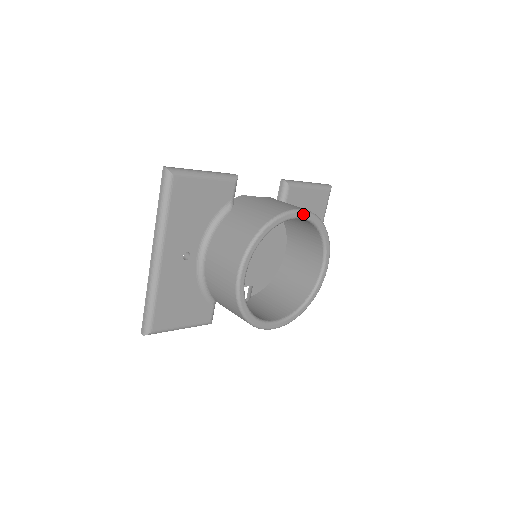
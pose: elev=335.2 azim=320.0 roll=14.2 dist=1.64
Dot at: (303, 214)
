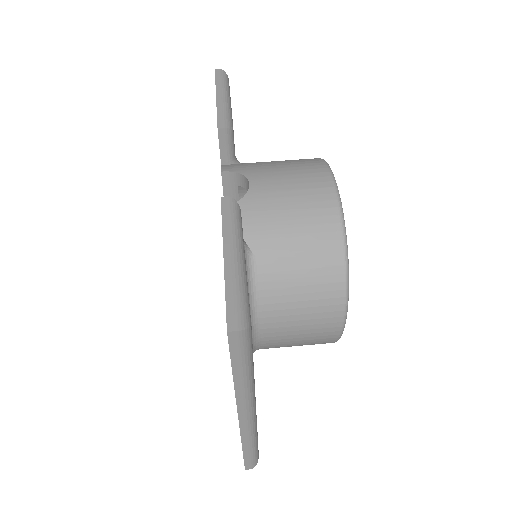
Dot at: occluded
